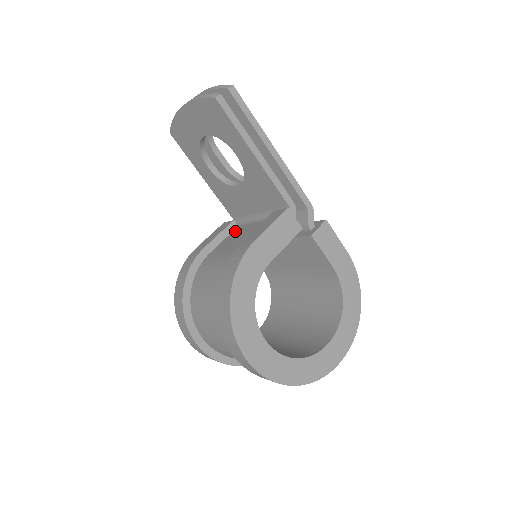
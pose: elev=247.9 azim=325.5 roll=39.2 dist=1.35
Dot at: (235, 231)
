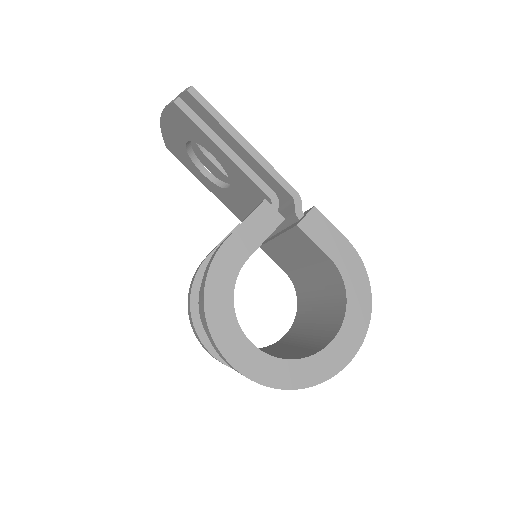
Dot at: occluded
